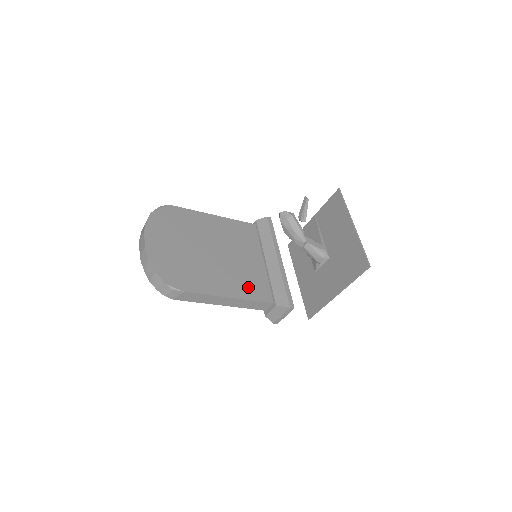
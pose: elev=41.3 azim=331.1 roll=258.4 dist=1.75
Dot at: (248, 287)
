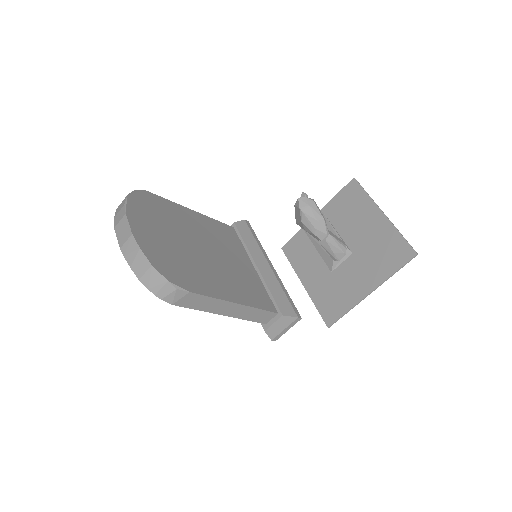
Dot at: (250, 293)
